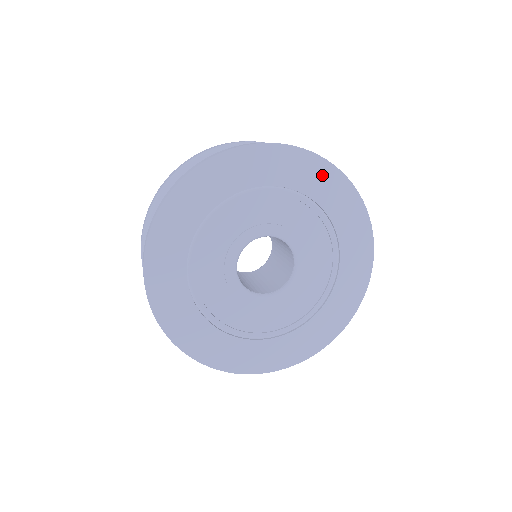
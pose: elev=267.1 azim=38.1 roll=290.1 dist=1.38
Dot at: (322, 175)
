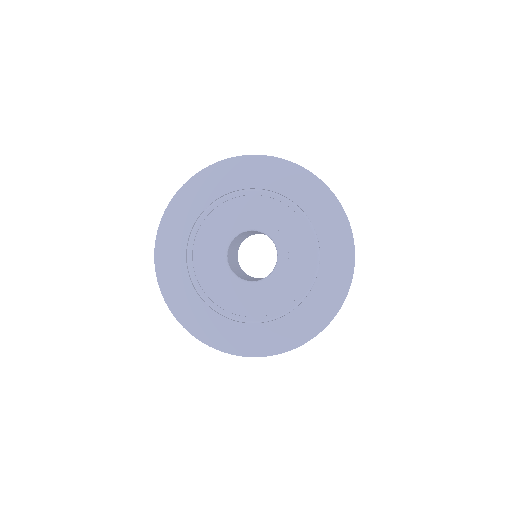
Dot at: (265, 168)
